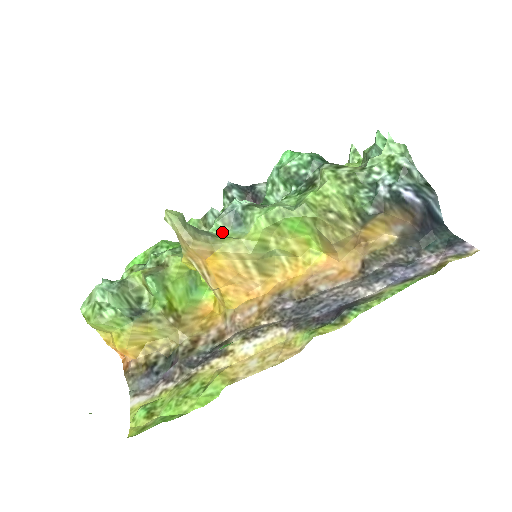
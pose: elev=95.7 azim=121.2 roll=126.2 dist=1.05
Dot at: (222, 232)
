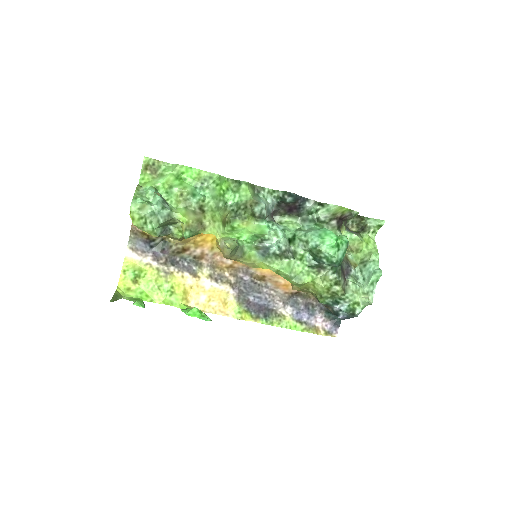
Dot at: (250, 250)
